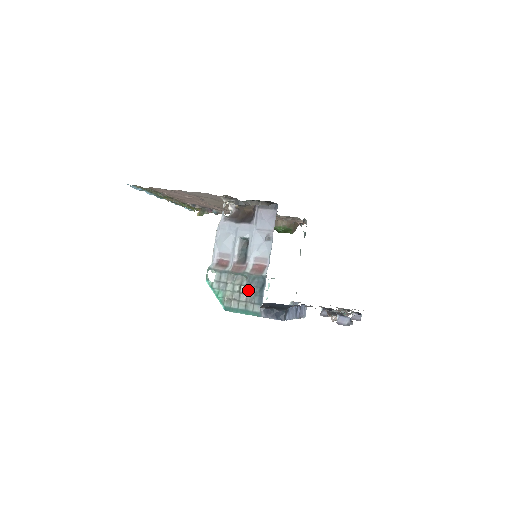
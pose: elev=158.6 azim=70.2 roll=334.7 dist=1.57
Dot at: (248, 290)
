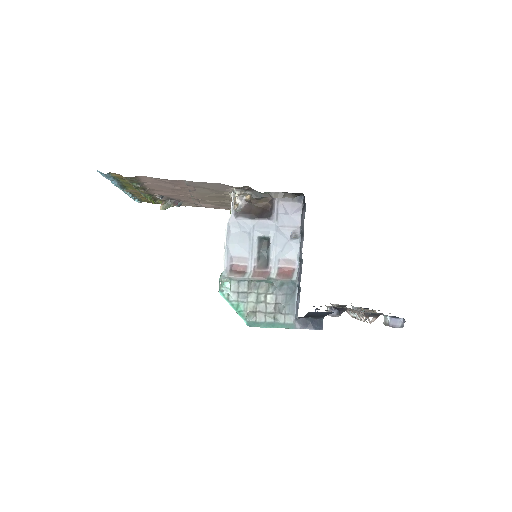
Dot at: (276, 299)
